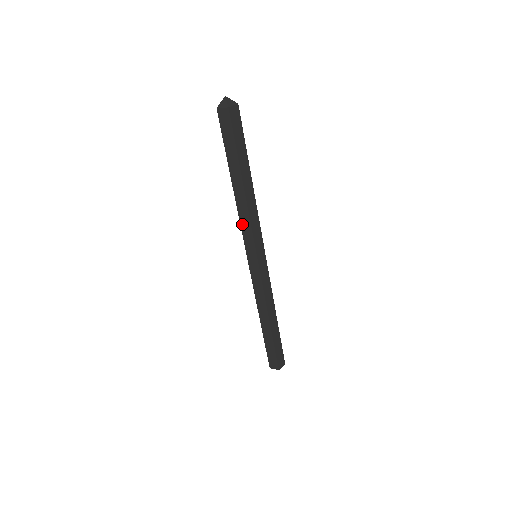
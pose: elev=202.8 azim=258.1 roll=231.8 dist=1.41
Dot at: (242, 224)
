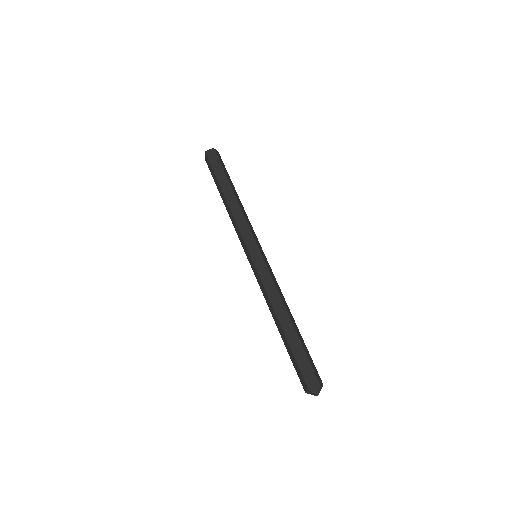
Dot at: (236, 229)
